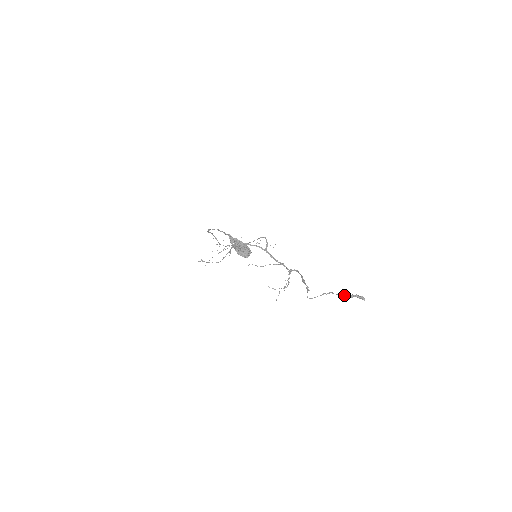
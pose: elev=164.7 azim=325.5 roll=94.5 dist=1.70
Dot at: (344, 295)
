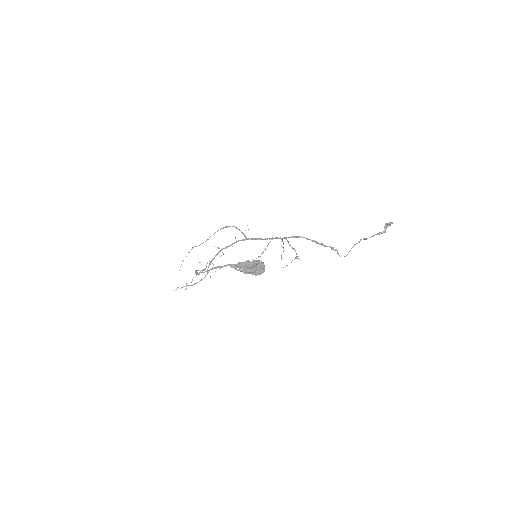
Dot at: (377, 234)
